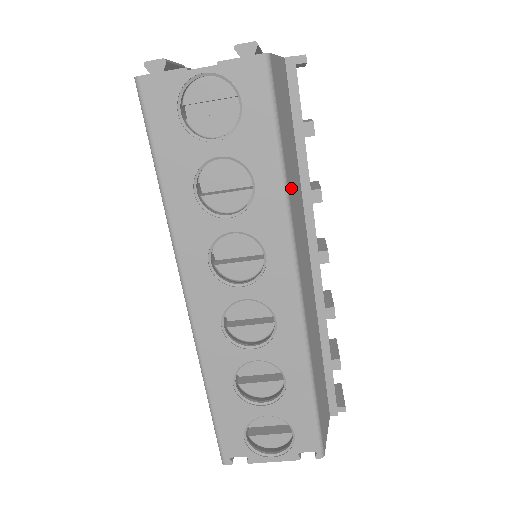
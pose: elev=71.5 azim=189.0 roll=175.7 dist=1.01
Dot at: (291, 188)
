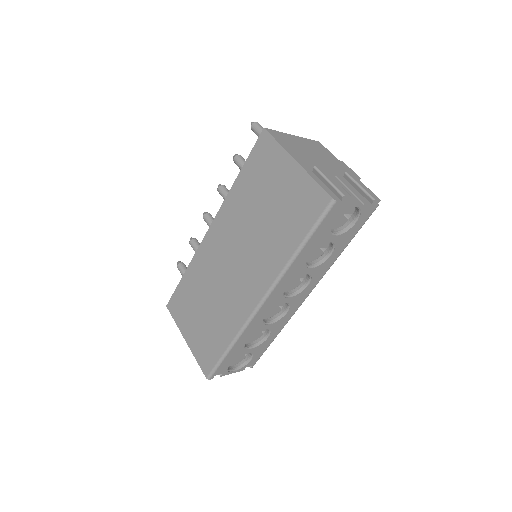
Dot at: occluded
